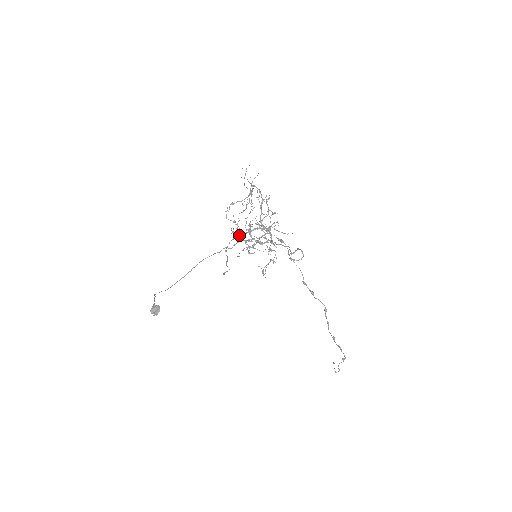
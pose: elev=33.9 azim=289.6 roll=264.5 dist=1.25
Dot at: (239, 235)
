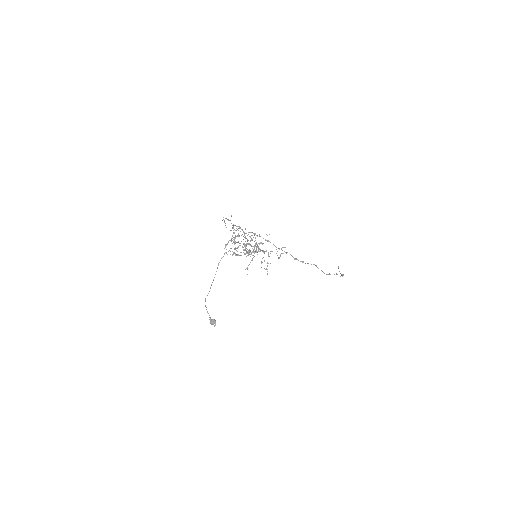
Dot at: occluded
